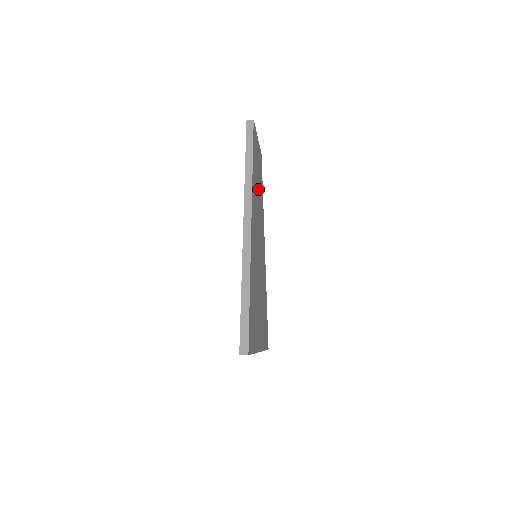
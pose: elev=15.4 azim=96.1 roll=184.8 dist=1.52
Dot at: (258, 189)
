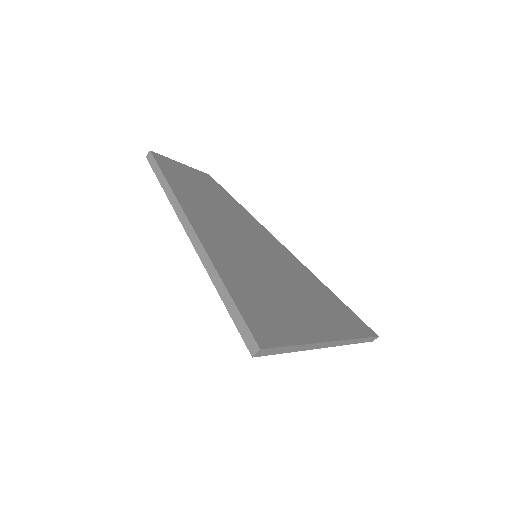
Dot at: (212, 200)
